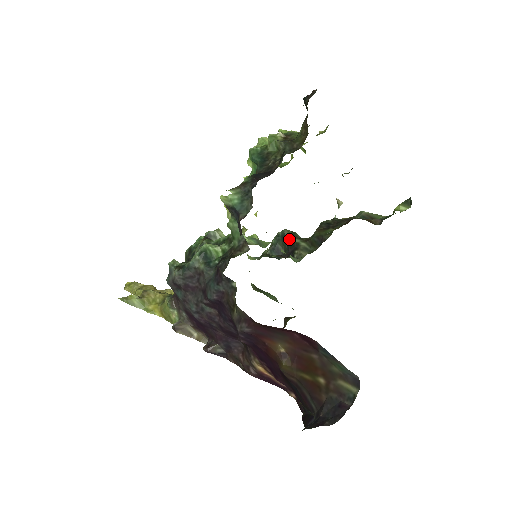
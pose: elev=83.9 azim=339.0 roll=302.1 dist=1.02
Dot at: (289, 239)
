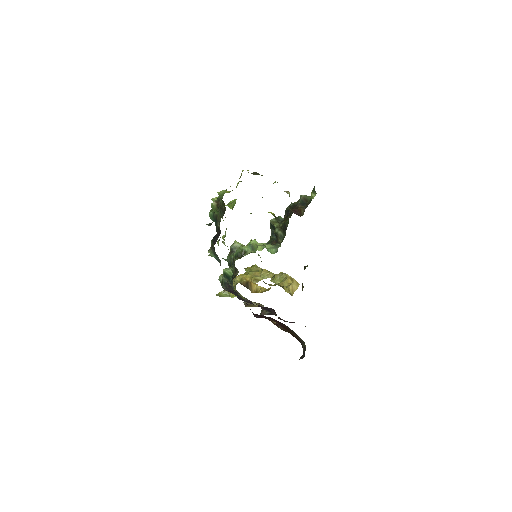
Dot at: (275, 227)
